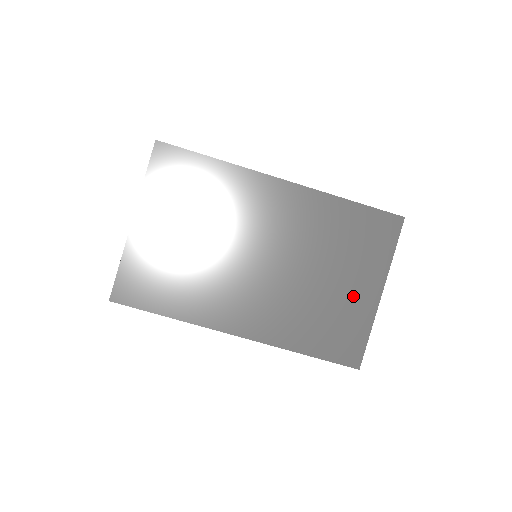
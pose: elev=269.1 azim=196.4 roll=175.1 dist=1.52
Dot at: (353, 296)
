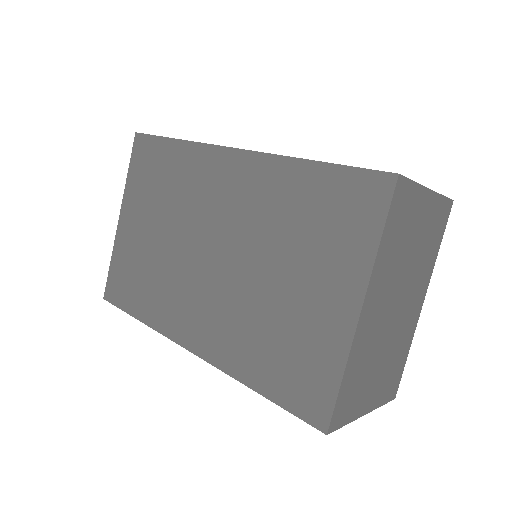
Dot at: (317, 310)
